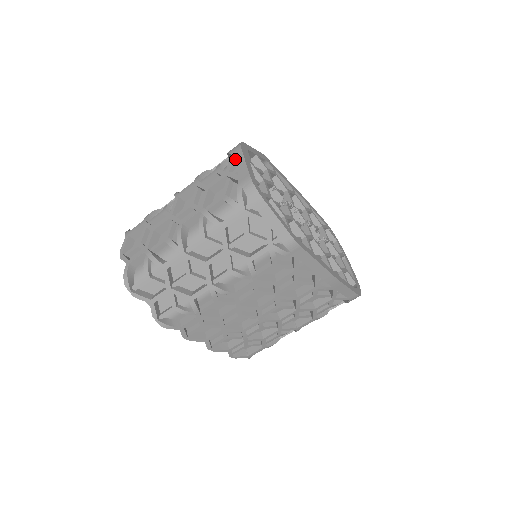
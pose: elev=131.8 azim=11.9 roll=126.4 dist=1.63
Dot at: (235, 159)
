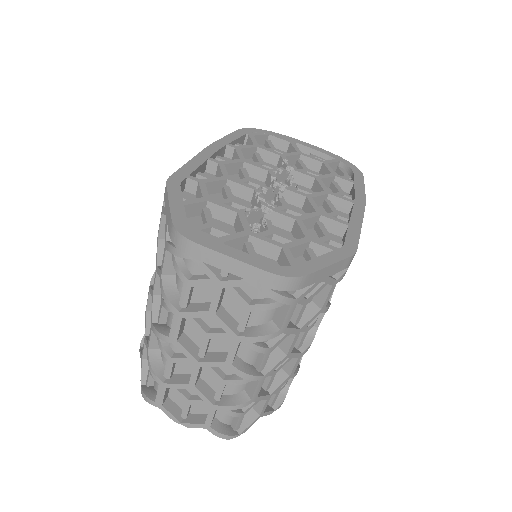
Dot at: (209, 263)
